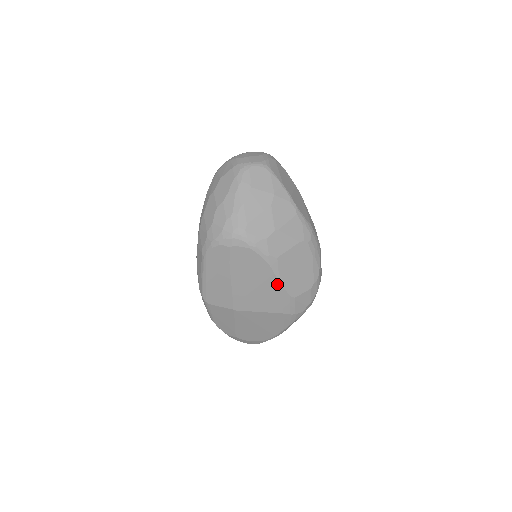
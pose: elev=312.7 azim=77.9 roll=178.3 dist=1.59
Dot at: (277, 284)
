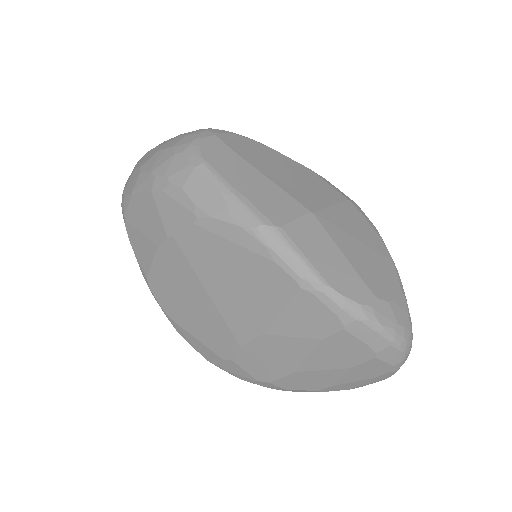
Dot at: (299, 166)
